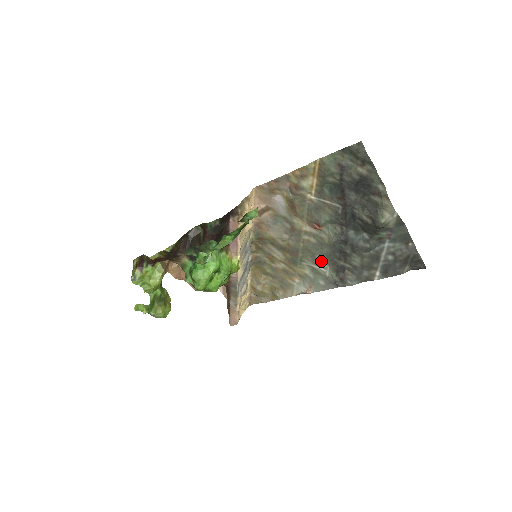
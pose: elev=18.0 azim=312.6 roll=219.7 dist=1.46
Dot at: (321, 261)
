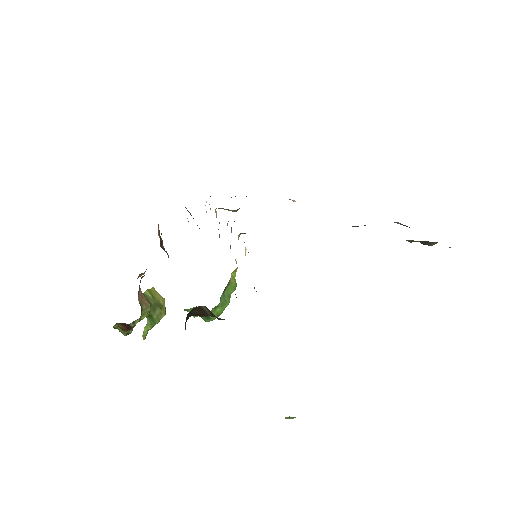
Dot at: occluded
